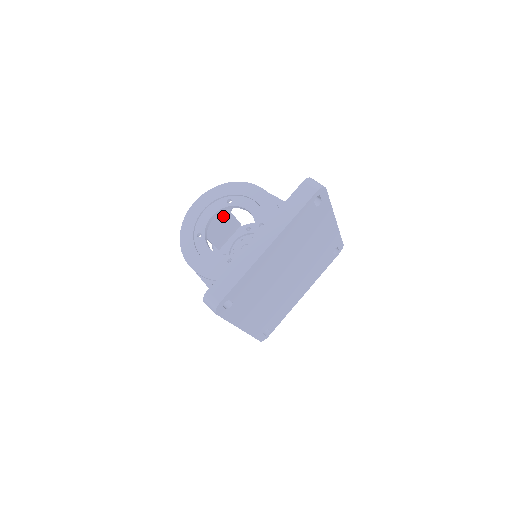
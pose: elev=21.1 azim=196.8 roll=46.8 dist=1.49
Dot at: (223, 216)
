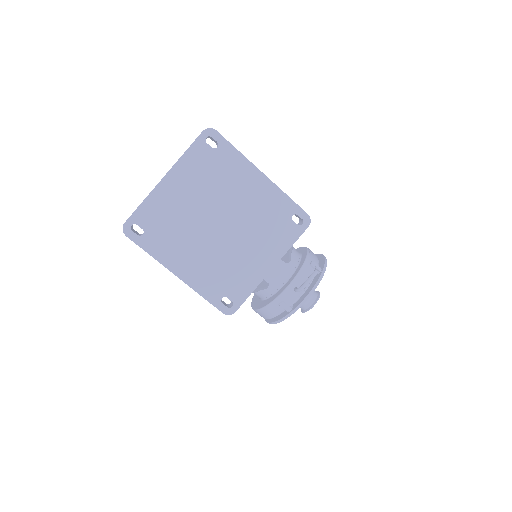
Dot at: occluded
